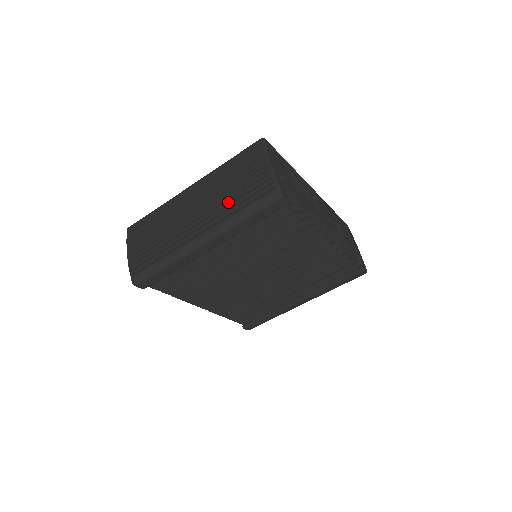
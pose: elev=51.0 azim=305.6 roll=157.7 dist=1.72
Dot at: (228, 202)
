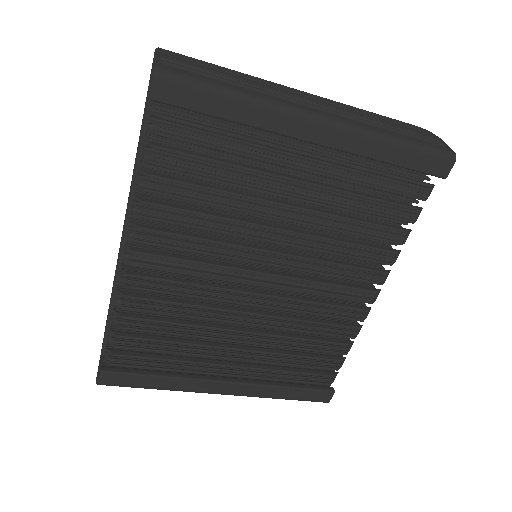
Dot at: (374, 118)
